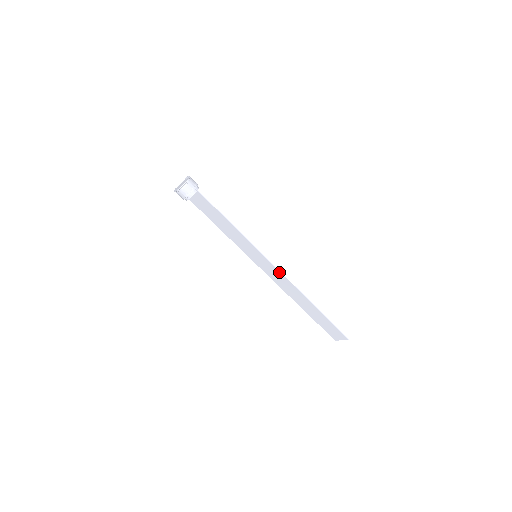
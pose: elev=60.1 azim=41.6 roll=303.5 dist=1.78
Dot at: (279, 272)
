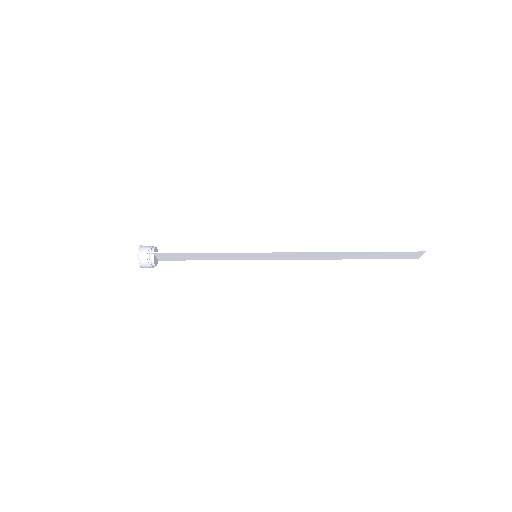
Dot at: (287, 253)
